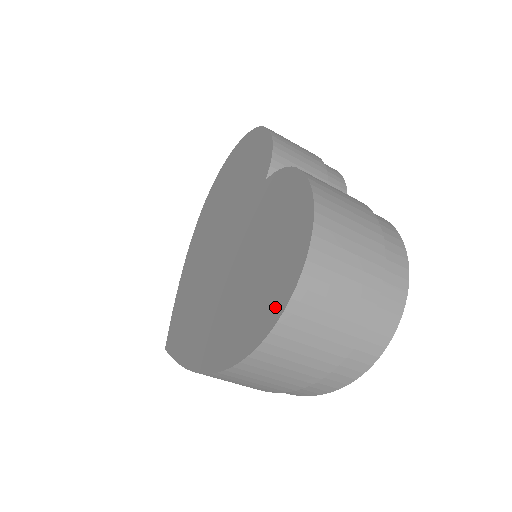
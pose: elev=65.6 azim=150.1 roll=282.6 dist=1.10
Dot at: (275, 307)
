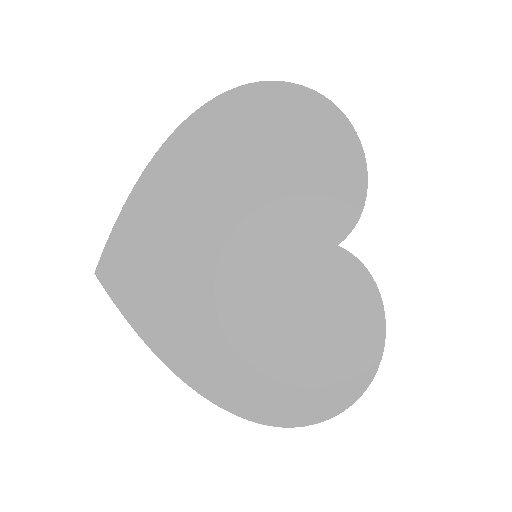
Dot at: (307, 412)
